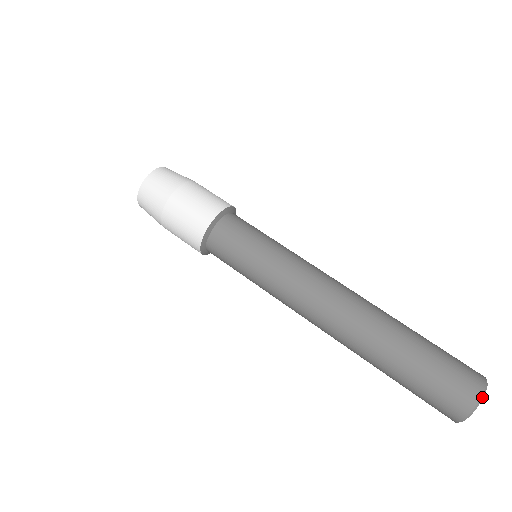
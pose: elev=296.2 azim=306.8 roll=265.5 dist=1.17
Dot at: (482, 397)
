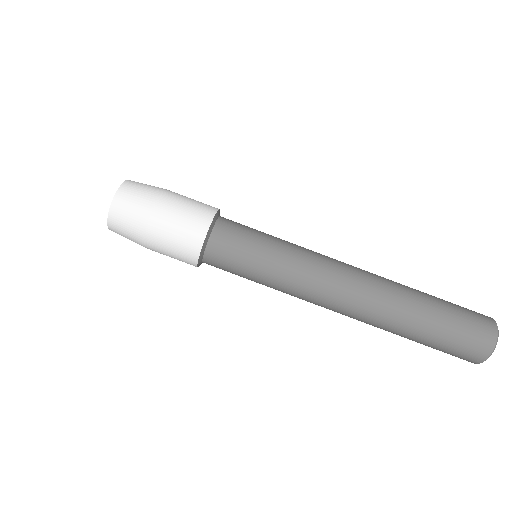
Dot at: (495, 347)
